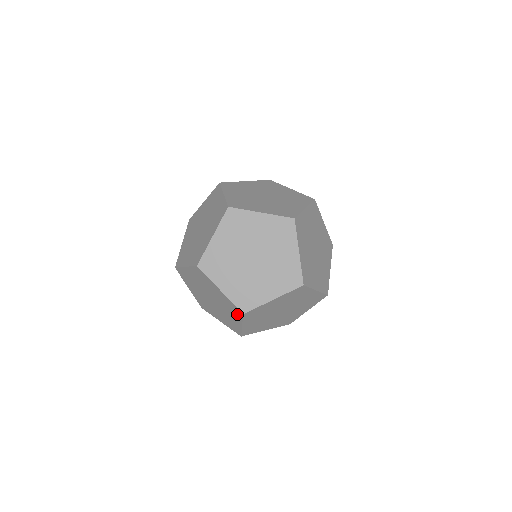
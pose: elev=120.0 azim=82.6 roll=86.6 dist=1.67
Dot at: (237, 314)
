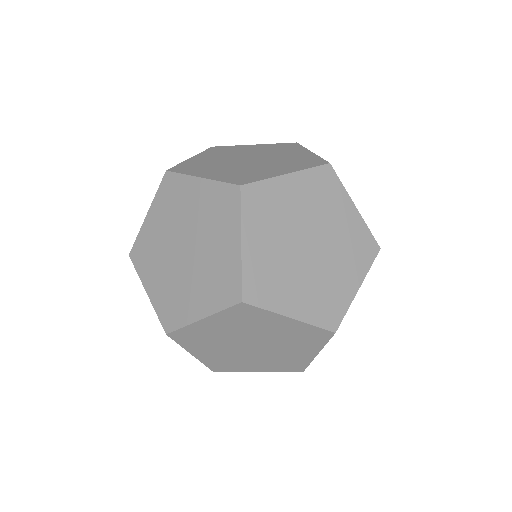
Dot at: (316, 340)
